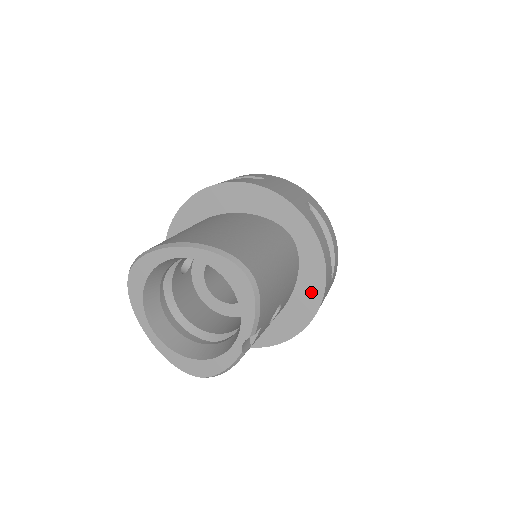
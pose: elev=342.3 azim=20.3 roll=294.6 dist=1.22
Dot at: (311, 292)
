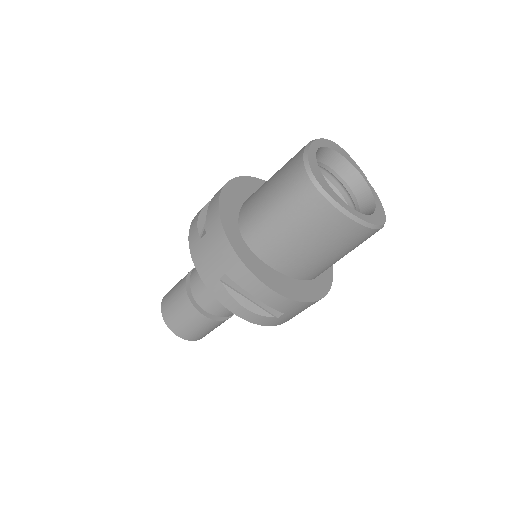
Dot at: occluded
